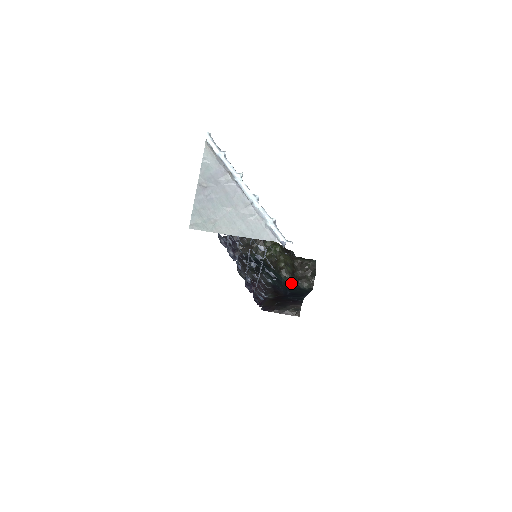
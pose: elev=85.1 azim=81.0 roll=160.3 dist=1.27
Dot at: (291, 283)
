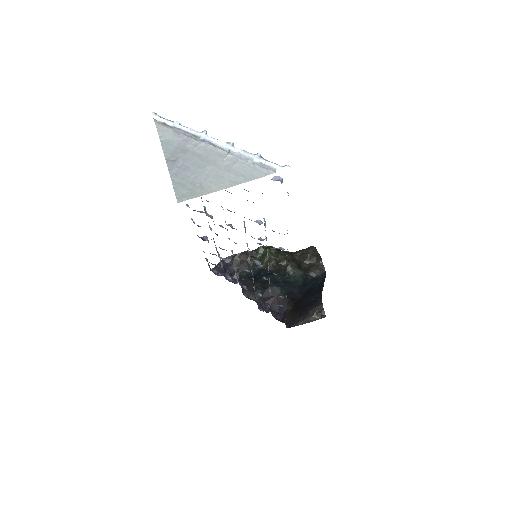
Dot at: (302, 277)
